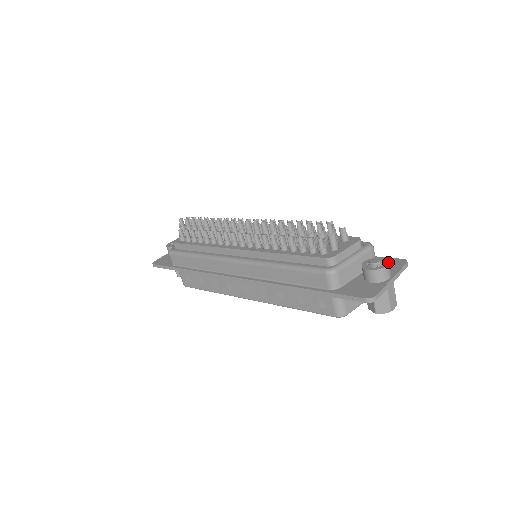
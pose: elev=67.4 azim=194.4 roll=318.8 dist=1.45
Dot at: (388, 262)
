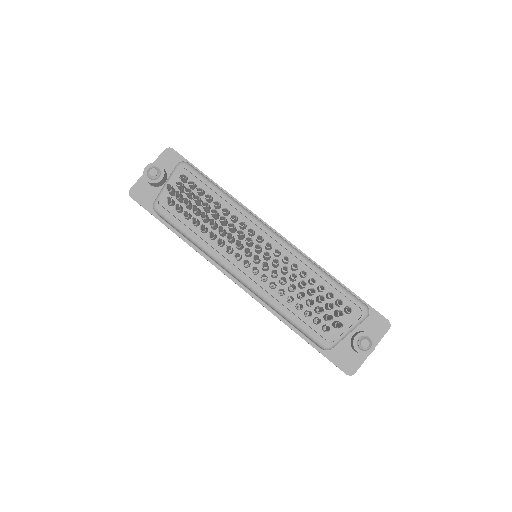
Dot at: (375, 346)
